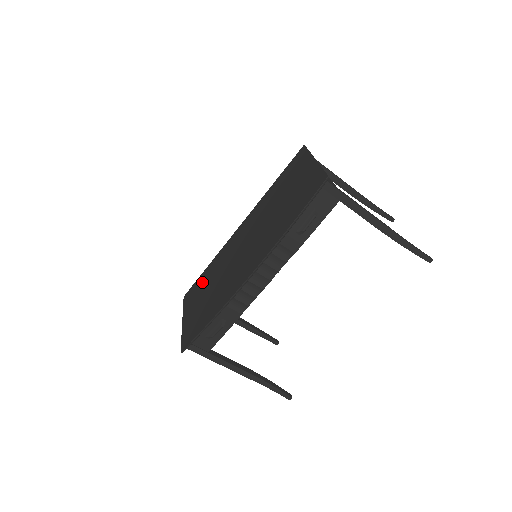
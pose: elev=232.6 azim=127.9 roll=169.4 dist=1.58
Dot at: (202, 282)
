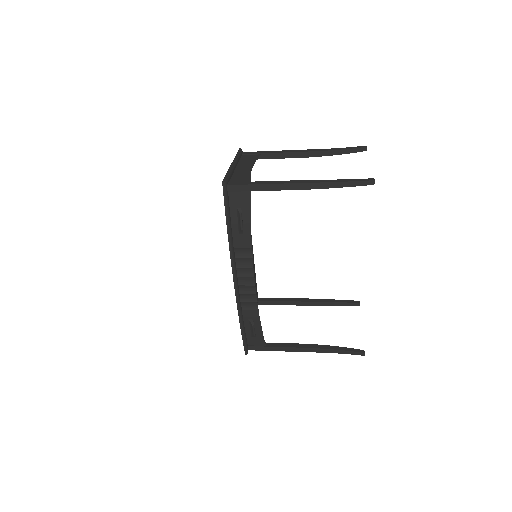
Dot at: occluded
